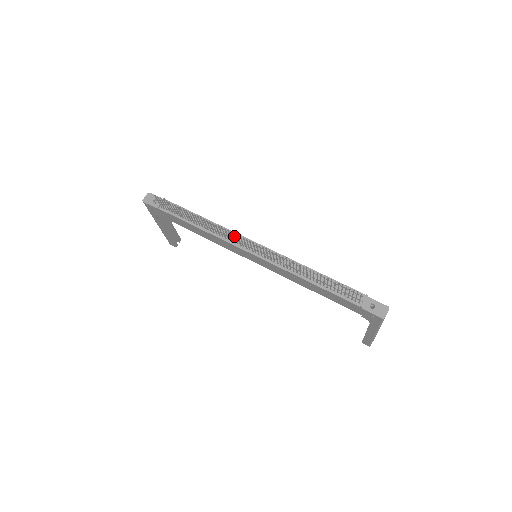
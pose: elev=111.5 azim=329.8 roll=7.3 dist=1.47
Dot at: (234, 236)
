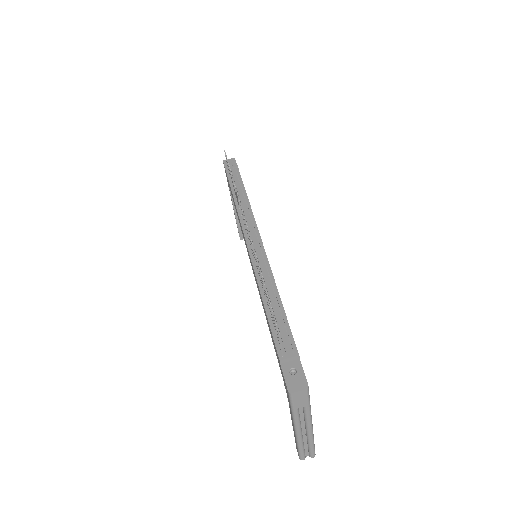
Dot at: (242, 214)
